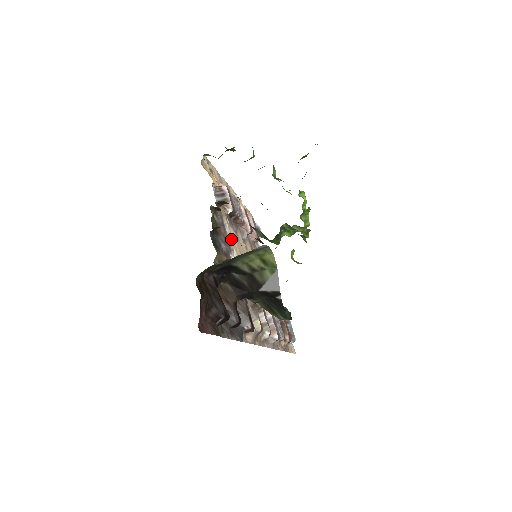
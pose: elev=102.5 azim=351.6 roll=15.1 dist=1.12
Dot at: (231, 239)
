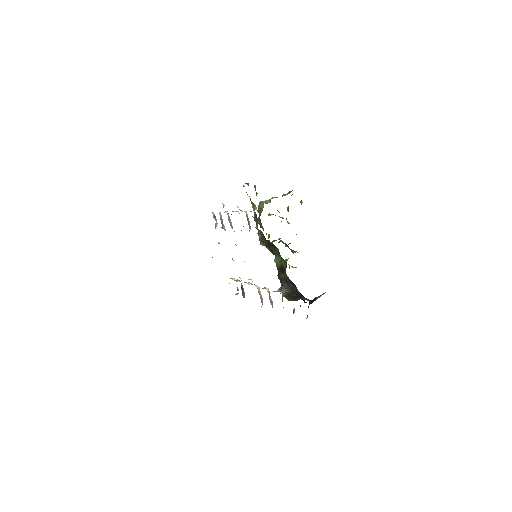
Dot at: occluded
